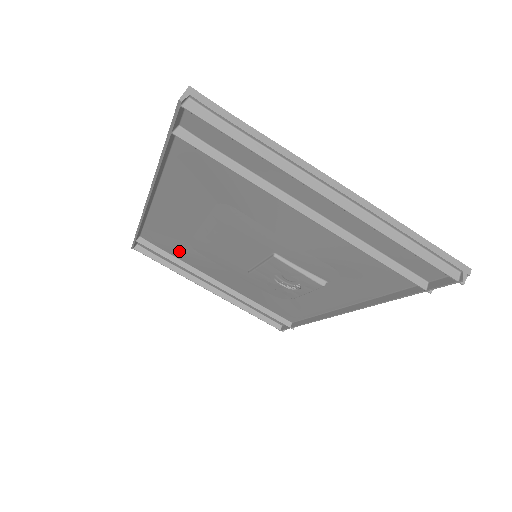
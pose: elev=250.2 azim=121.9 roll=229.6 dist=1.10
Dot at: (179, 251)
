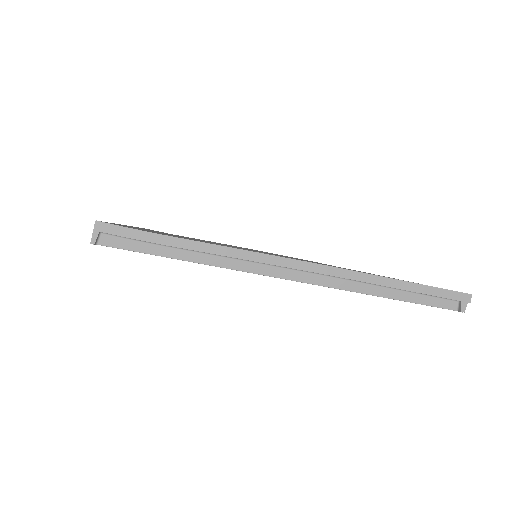
Dot at: occluded
